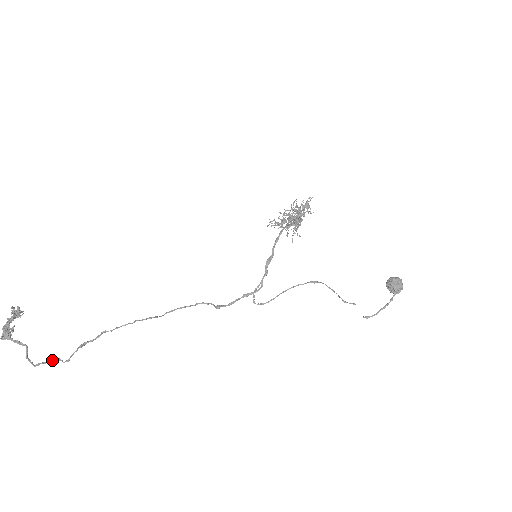
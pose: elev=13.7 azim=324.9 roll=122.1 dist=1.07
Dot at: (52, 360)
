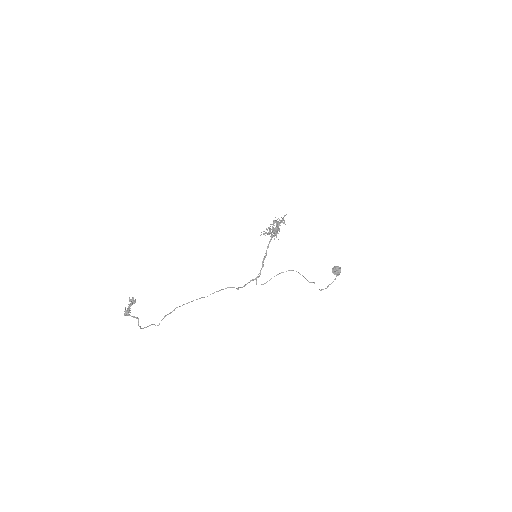
Dot at: (150, 325)
